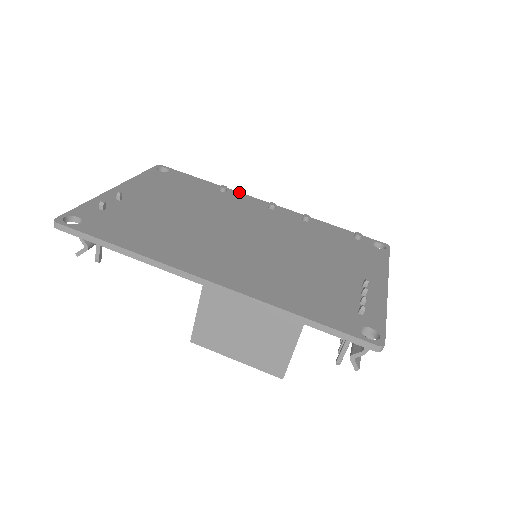
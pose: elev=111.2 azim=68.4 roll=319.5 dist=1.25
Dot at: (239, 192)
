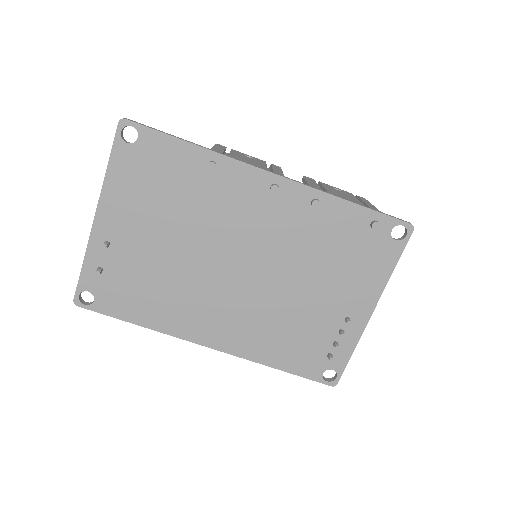
Dot at: (233, 159)
